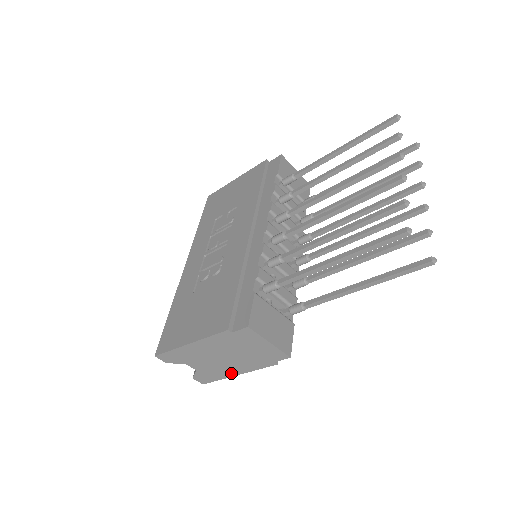
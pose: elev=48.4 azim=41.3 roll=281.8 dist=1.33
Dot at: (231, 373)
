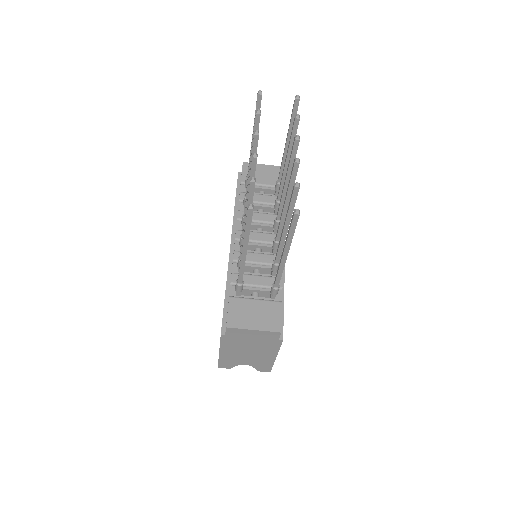
Dot at: (271, 358)
